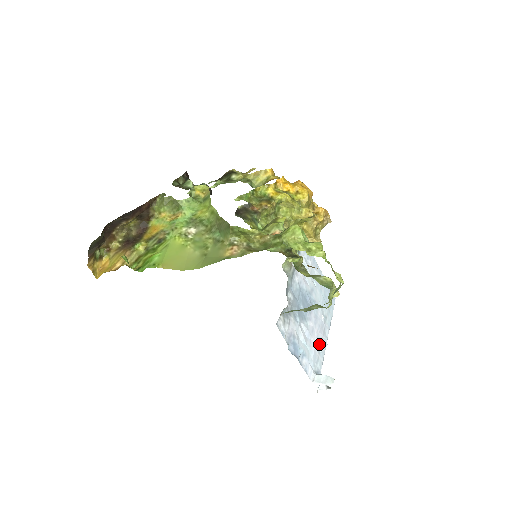
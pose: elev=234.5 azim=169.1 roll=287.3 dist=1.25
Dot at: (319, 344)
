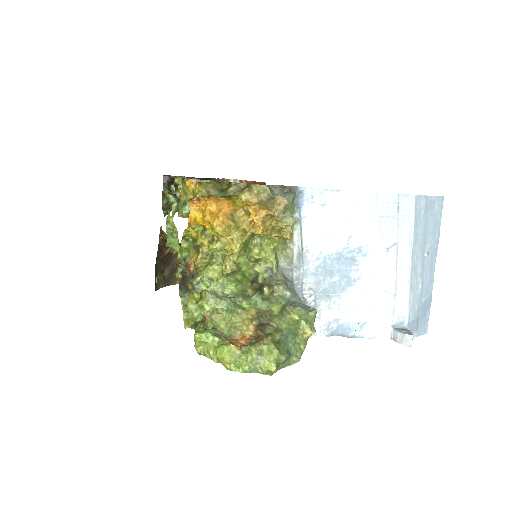
Dot at: (391, 290)
